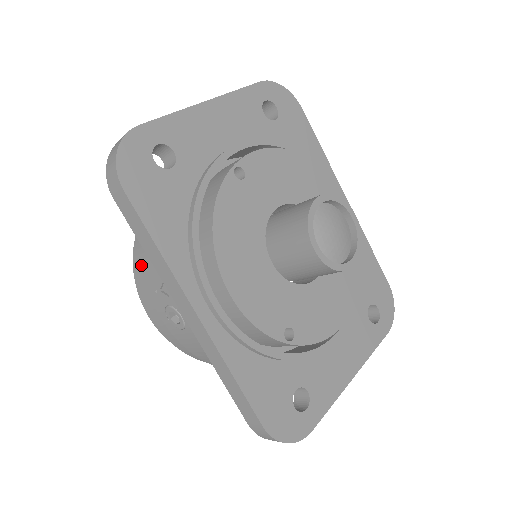
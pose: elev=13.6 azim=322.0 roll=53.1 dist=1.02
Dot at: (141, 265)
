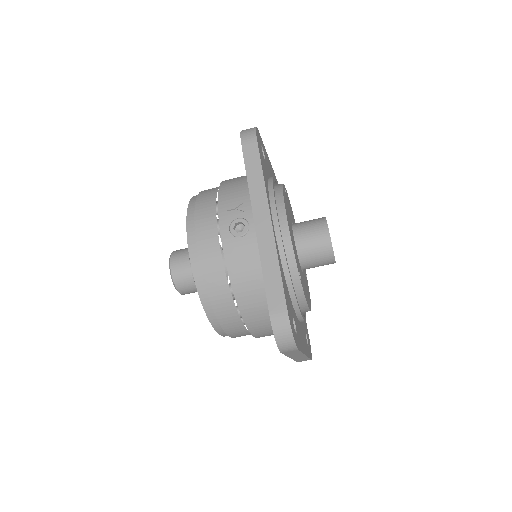
Dot at: (207, 204)
